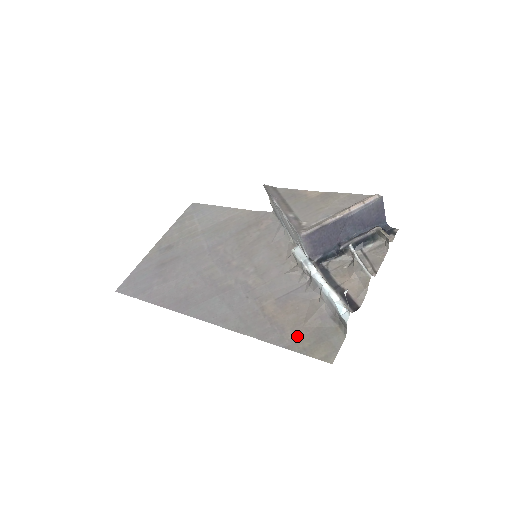
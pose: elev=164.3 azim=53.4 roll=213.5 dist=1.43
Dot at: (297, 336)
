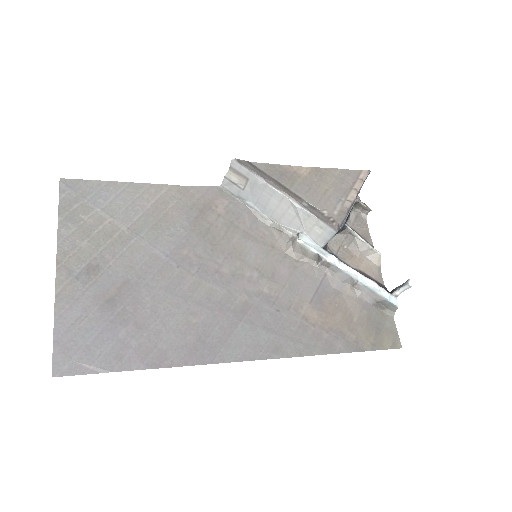
Dot at: (358, 335)
